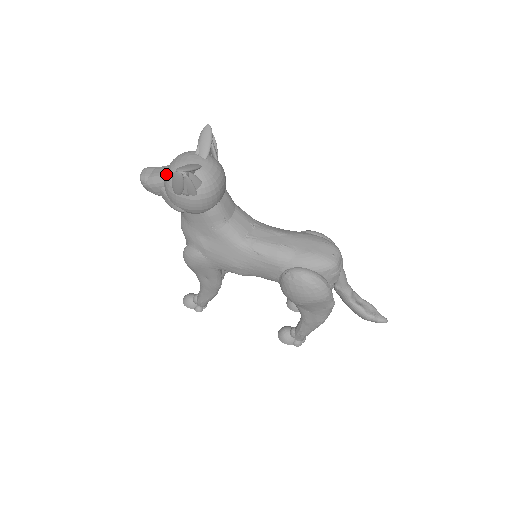
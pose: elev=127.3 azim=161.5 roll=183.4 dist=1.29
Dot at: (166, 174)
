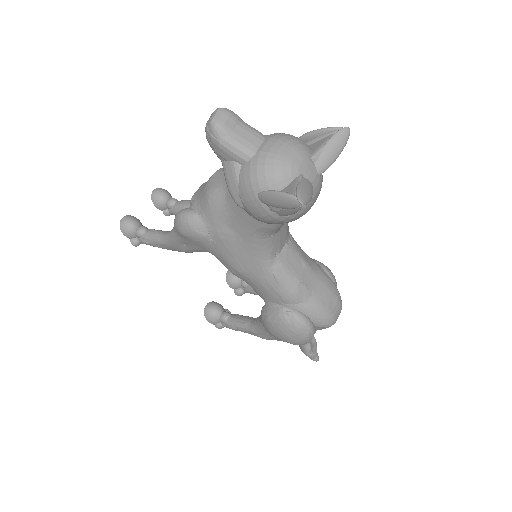
Dot at: (262, 161)
